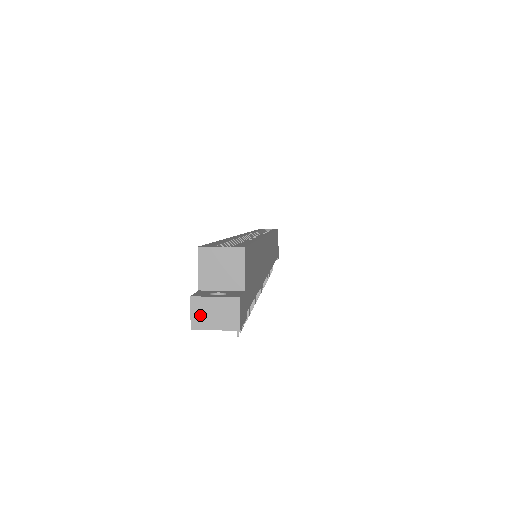
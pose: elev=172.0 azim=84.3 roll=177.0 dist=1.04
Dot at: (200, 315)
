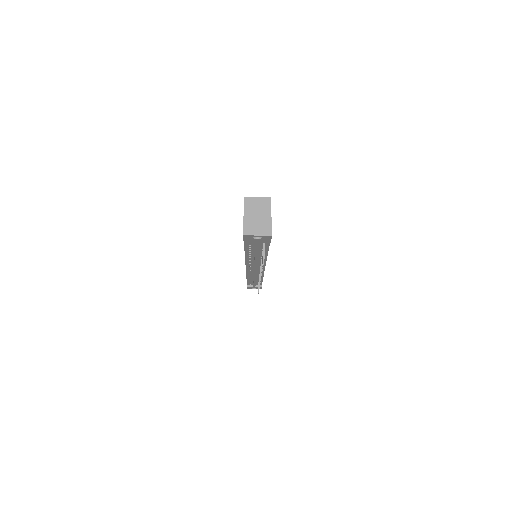
Dot at: (249, 227)
